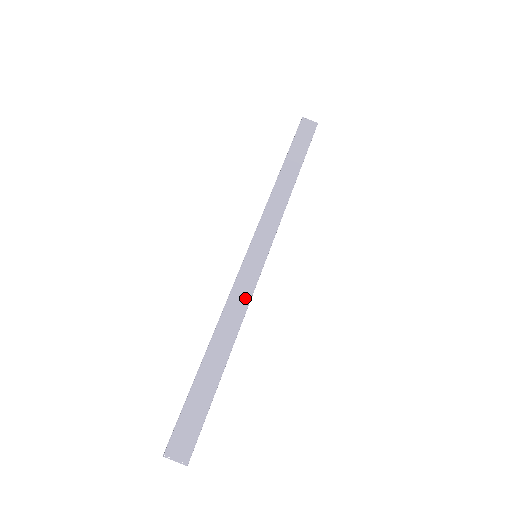
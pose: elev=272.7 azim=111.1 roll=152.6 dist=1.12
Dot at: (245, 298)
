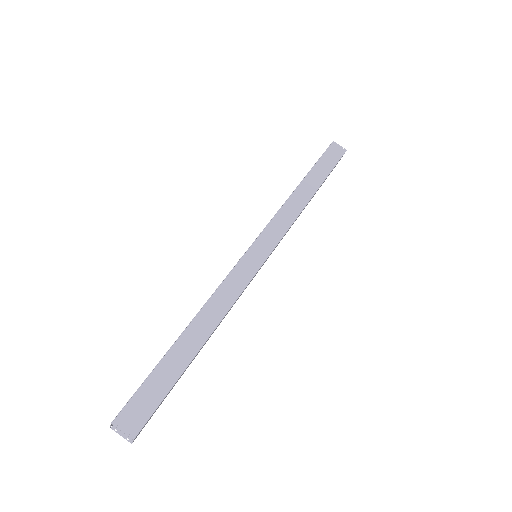
Dot at: (235, 292)
